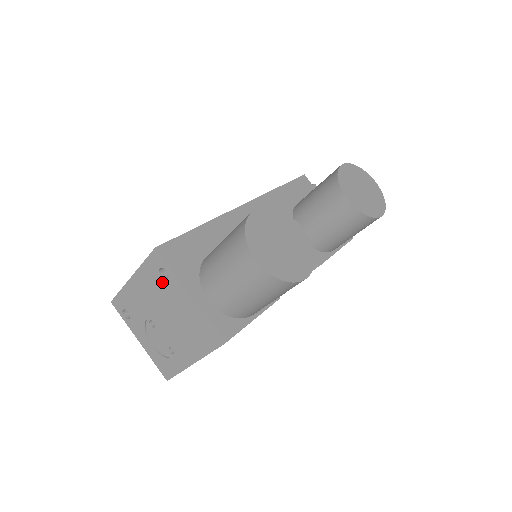
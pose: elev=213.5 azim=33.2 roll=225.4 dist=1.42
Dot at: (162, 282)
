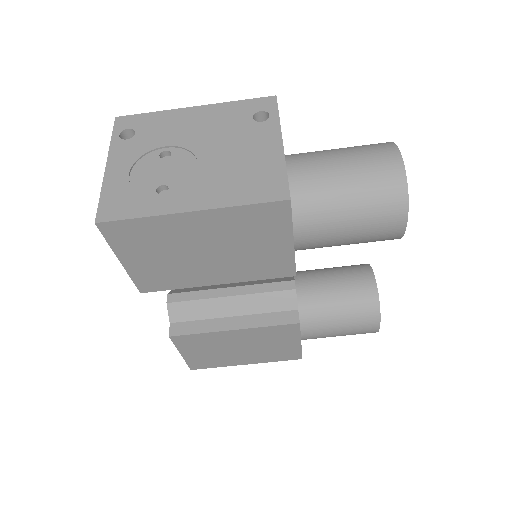
Dot at: (248, 122)
